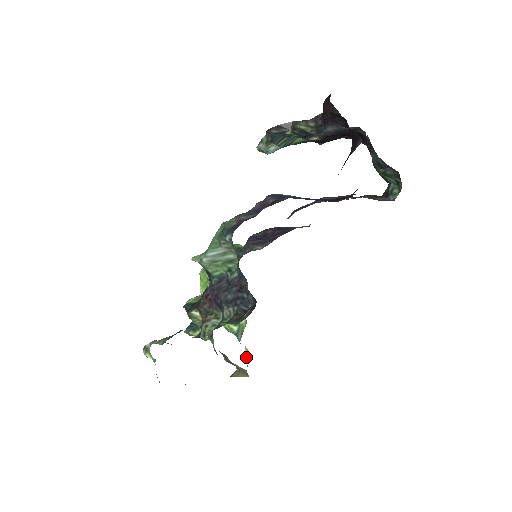
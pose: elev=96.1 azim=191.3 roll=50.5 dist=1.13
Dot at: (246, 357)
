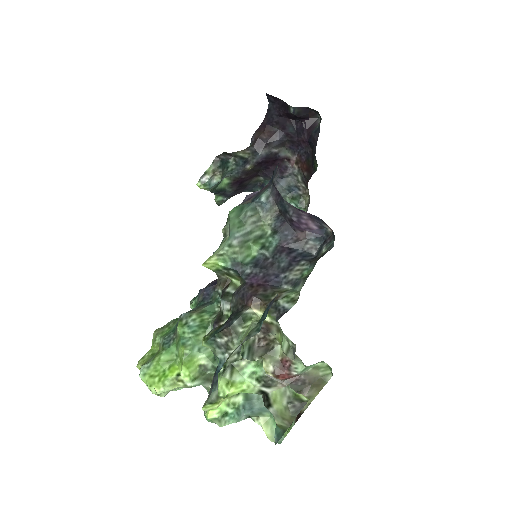
Dot at: (271, 430)
